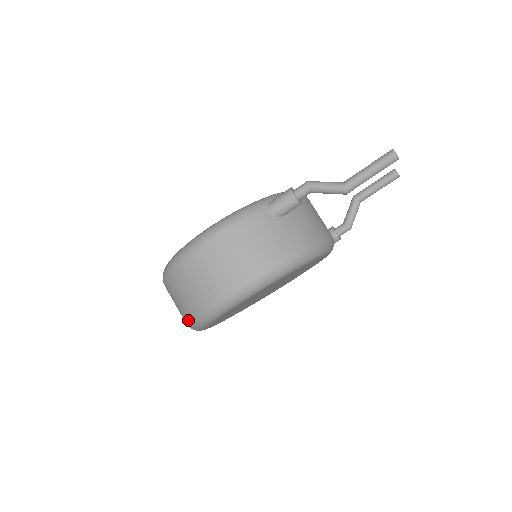
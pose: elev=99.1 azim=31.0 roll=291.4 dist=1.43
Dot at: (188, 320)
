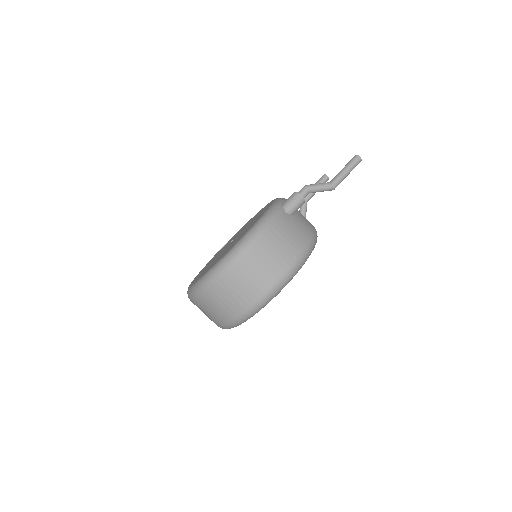
Dot at: (238, 316)
